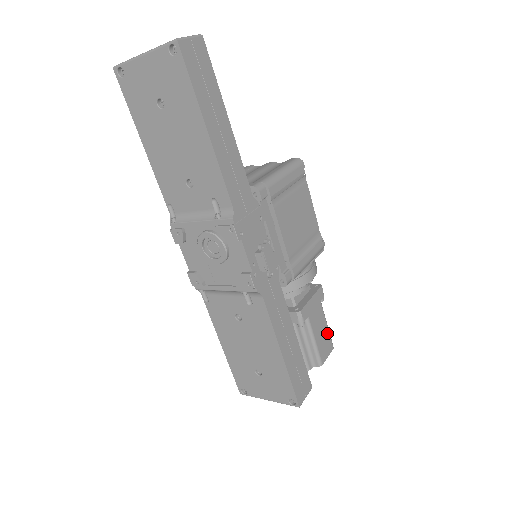
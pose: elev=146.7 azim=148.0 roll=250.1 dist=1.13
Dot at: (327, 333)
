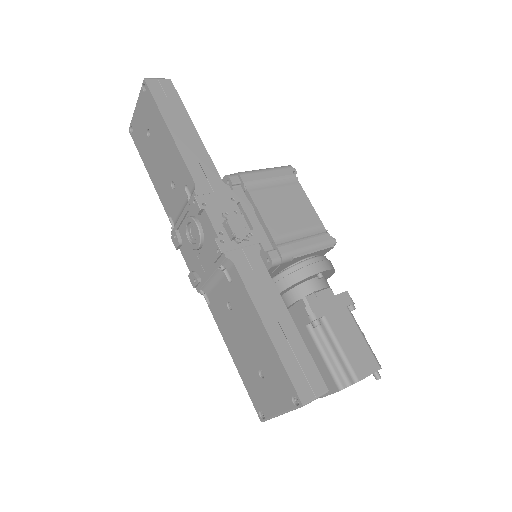
Dot at: (364, 346)
